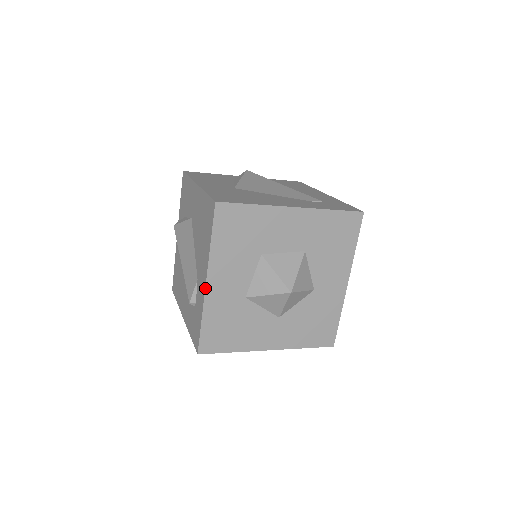
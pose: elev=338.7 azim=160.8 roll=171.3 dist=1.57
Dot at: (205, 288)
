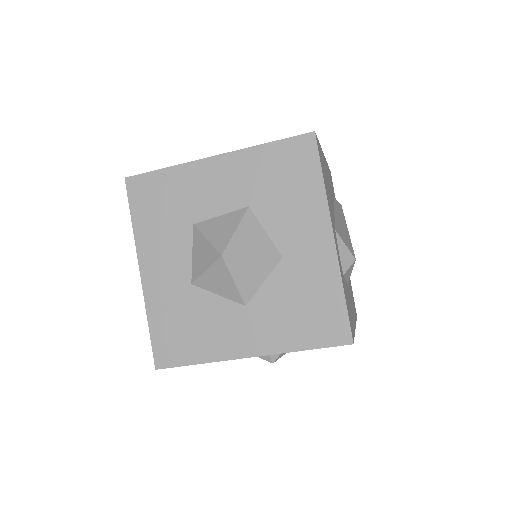
Dot at: (141, 280)
